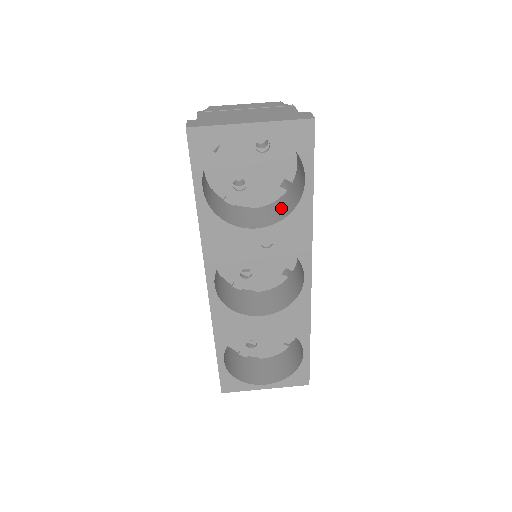
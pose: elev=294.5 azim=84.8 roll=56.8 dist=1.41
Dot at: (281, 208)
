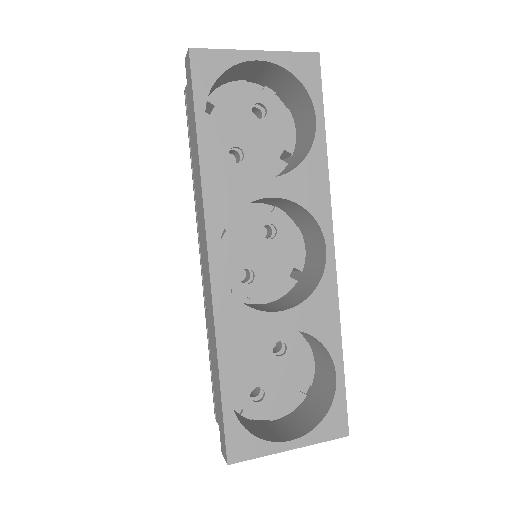
Dot at: (288, 170)
